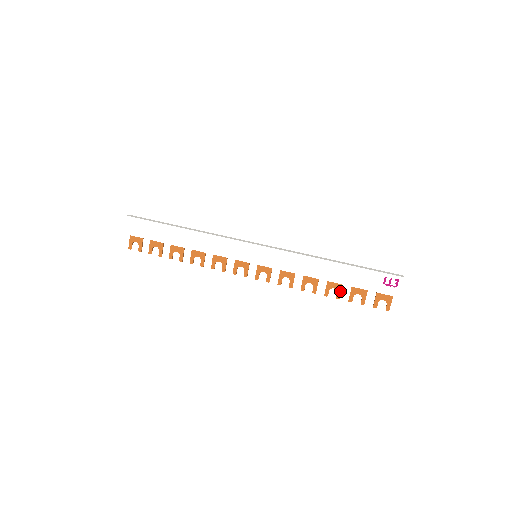
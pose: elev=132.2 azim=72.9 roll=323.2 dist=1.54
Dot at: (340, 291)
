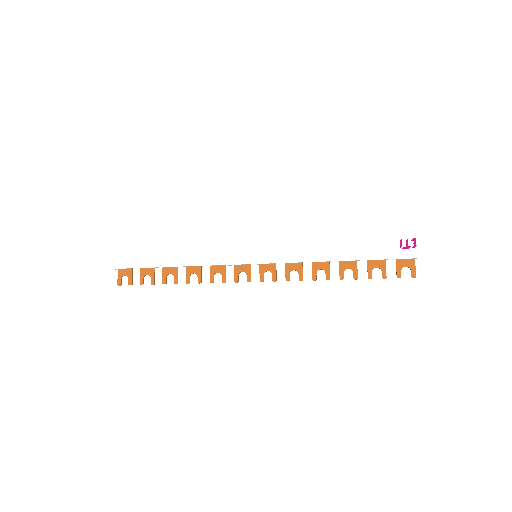
Dot at: (356, 270)
